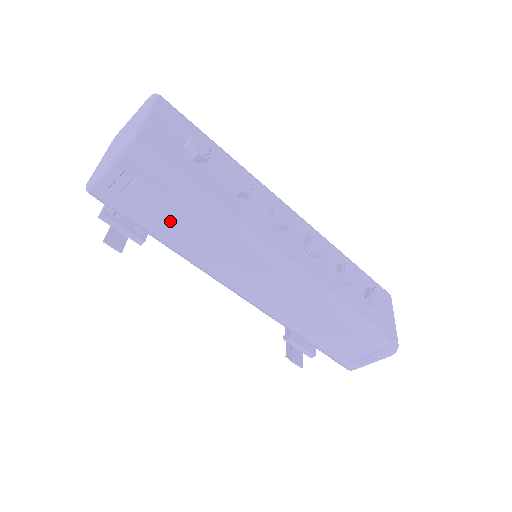
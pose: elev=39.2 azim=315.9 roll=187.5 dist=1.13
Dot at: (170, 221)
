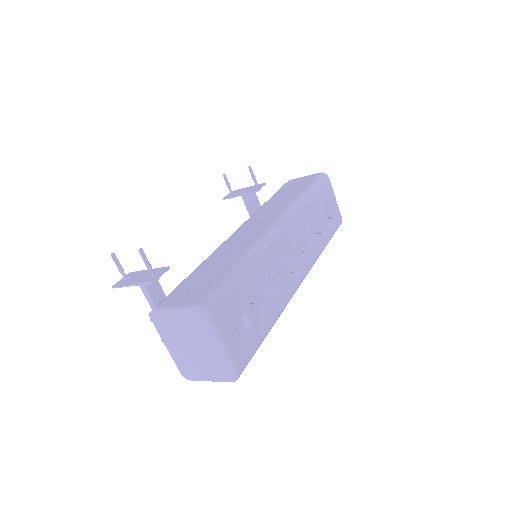
Dot at: occluded
